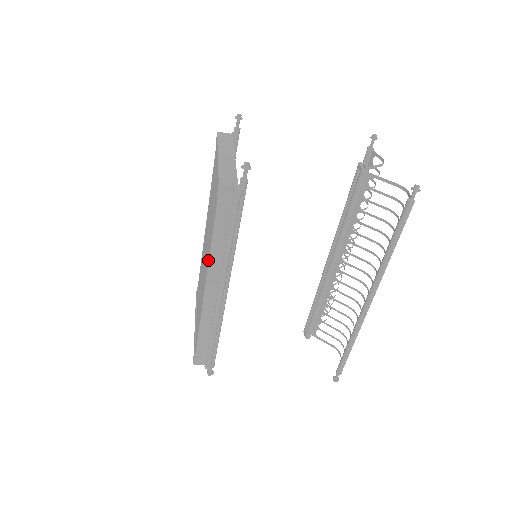
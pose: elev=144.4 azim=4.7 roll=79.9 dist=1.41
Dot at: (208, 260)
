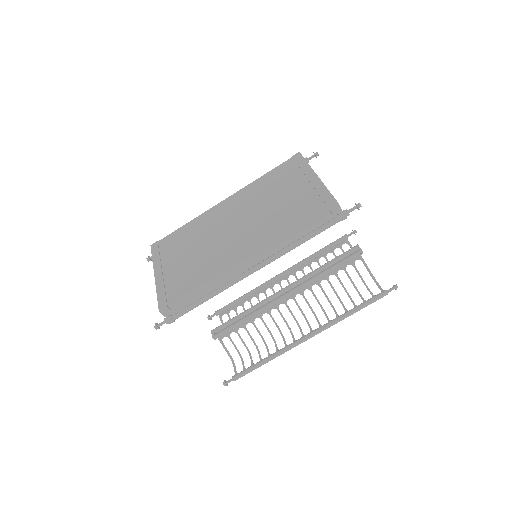
Dot at: (269, 242)
